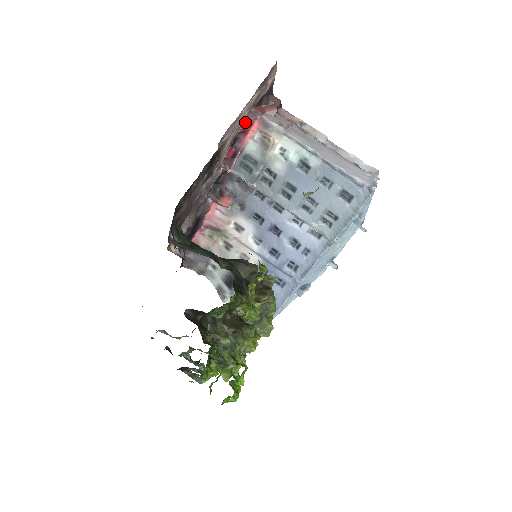
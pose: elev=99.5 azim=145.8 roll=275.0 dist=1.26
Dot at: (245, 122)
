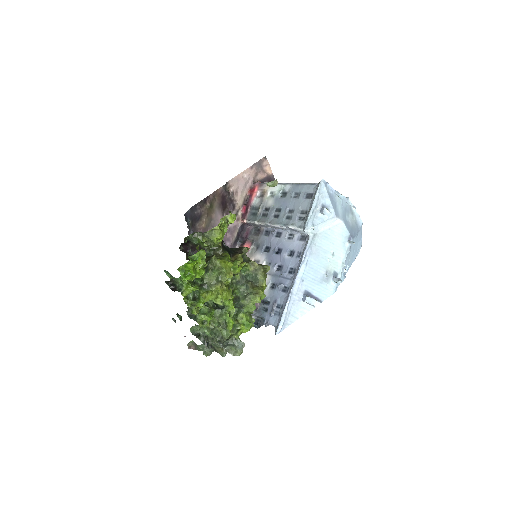
Dot at: (251, 189)
